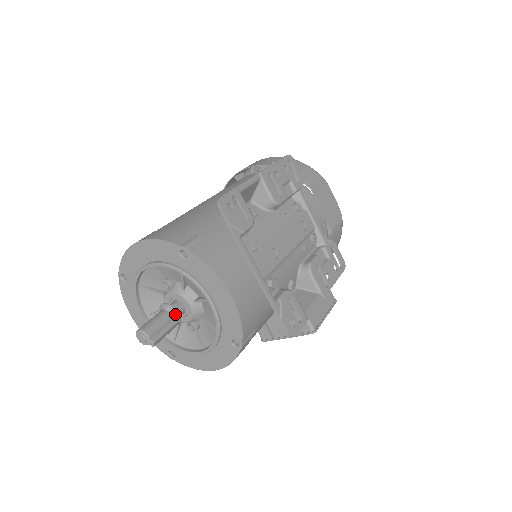
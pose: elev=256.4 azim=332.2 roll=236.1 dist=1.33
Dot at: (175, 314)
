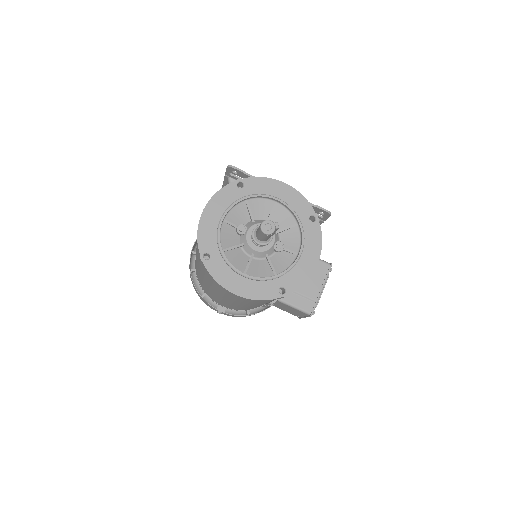
Dot at: occluded
